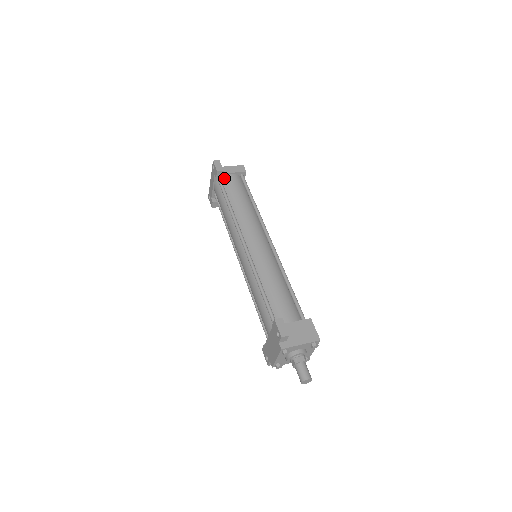
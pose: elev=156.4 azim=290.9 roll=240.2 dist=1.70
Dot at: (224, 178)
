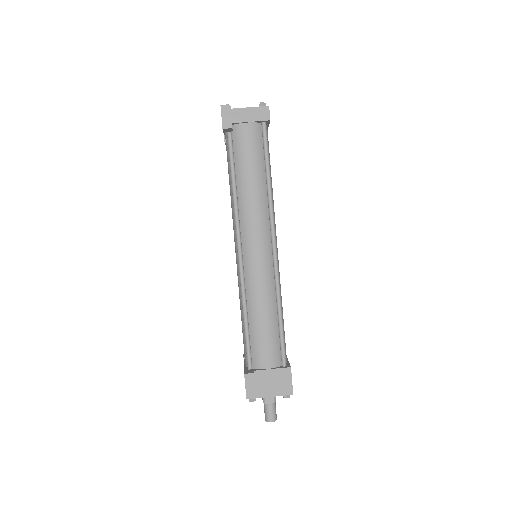
Dot at: (236, 129)
